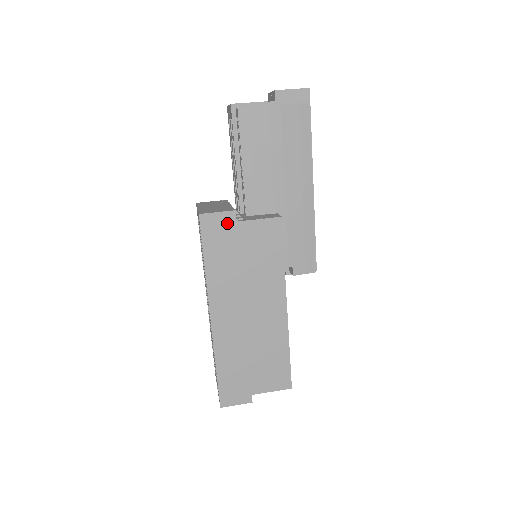
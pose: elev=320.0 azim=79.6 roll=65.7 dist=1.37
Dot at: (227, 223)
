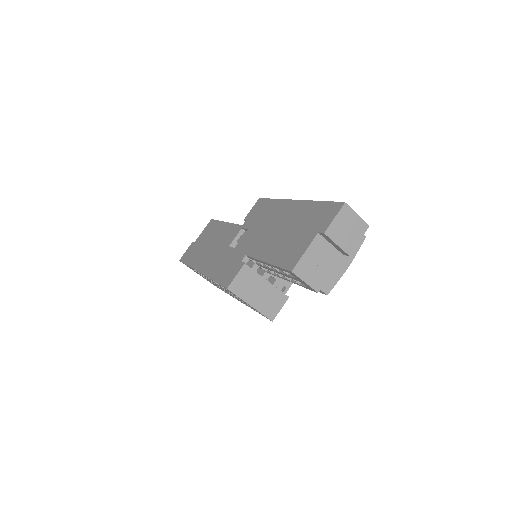
Dot at: occluded
